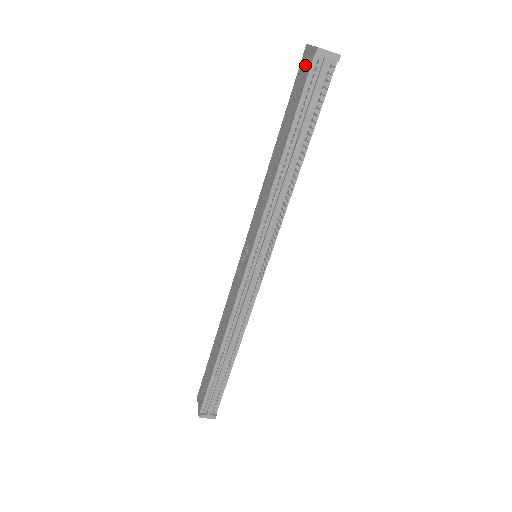
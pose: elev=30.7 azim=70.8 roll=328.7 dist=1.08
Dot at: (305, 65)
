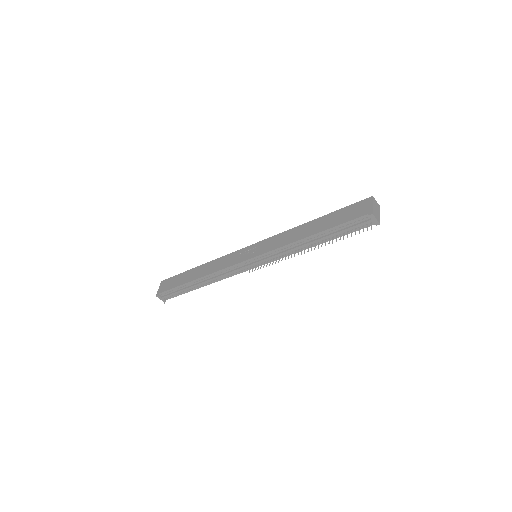
Dot at: (361, 209)
